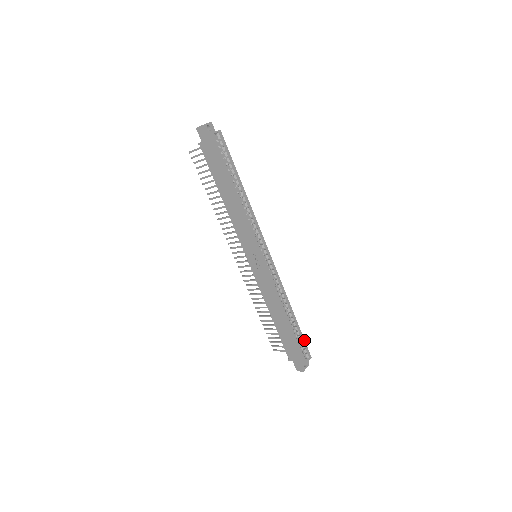
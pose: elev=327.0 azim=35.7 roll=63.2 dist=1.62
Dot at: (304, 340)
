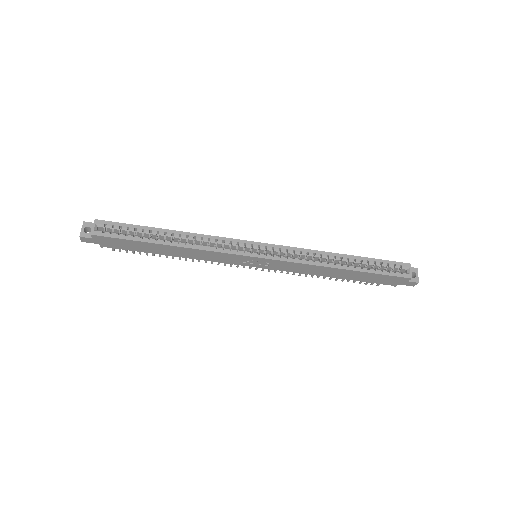
Dot at: (385, 261)
